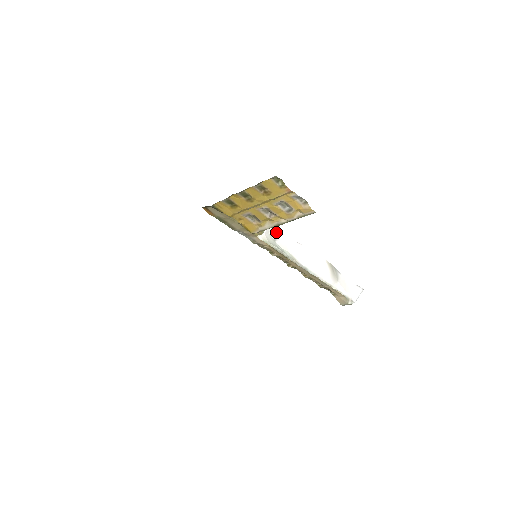
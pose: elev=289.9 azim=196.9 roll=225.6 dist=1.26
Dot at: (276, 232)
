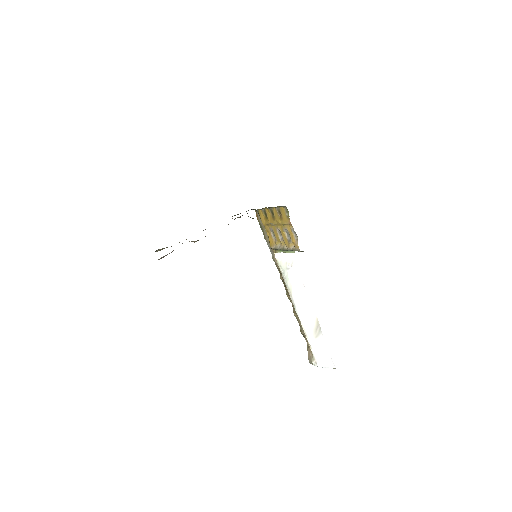
Dot at: (293, 265)
